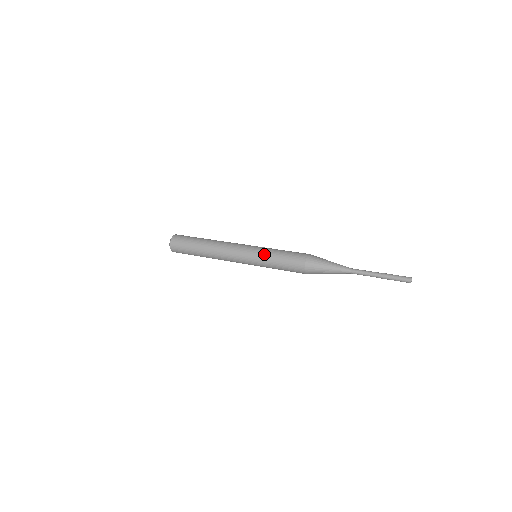
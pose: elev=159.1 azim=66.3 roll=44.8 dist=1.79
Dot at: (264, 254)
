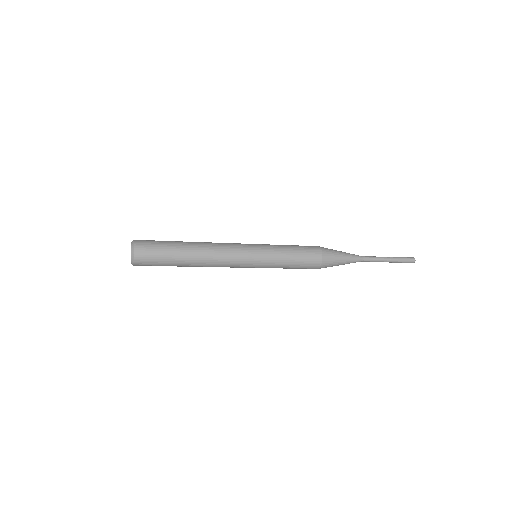
Dot at: (272, 246)
